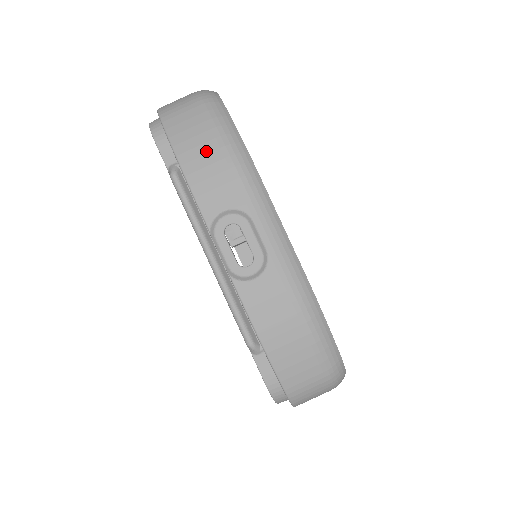
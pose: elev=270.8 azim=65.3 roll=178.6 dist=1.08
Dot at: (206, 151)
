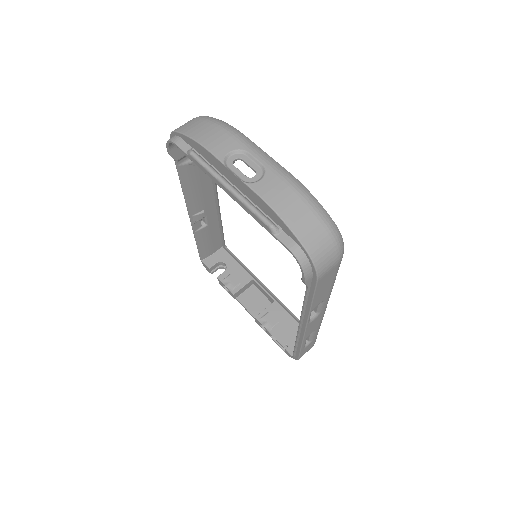
Dot at: (209, 130)
